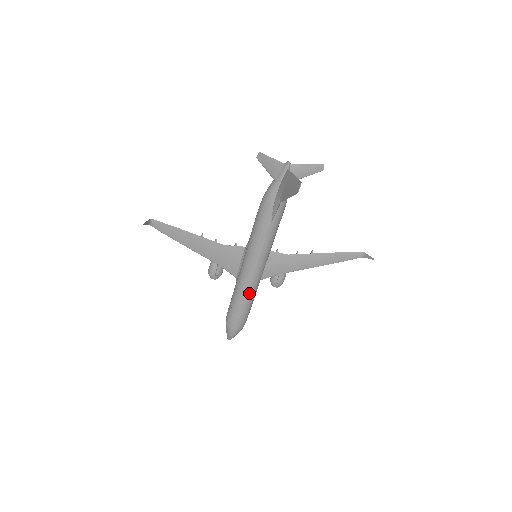
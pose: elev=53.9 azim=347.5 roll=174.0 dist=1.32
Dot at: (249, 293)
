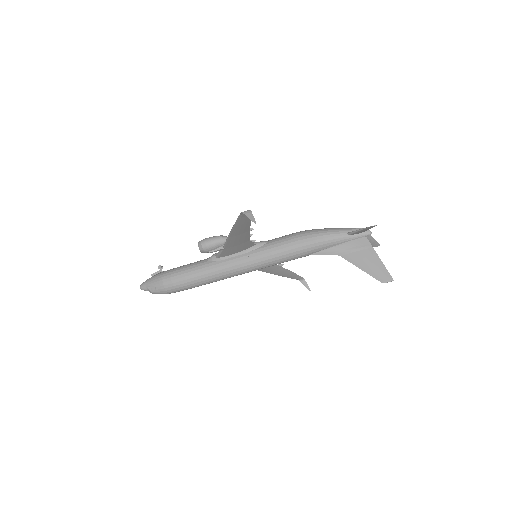
Dot at: (222, 279)
